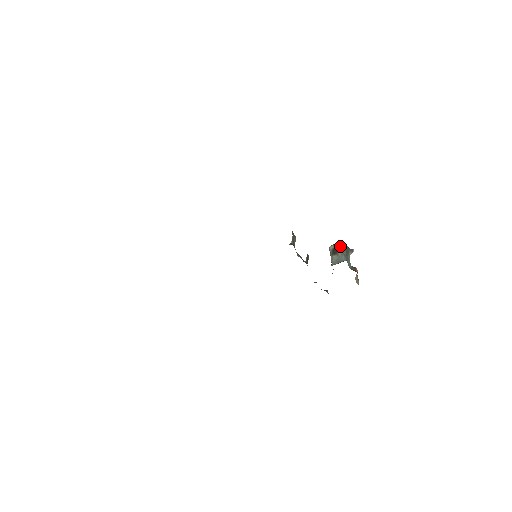
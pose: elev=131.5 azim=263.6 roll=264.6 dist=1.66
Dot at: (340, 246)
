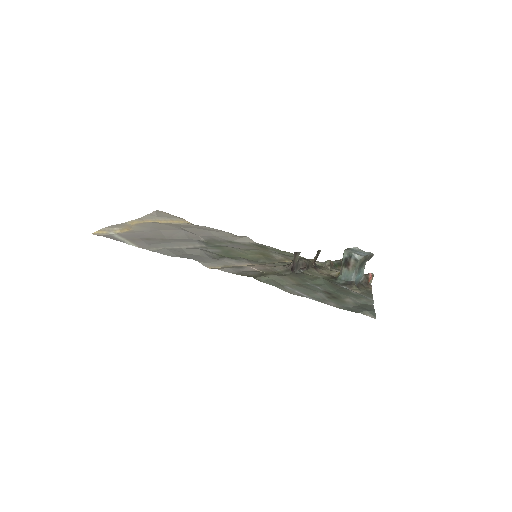
Dot at: (354, 259)
